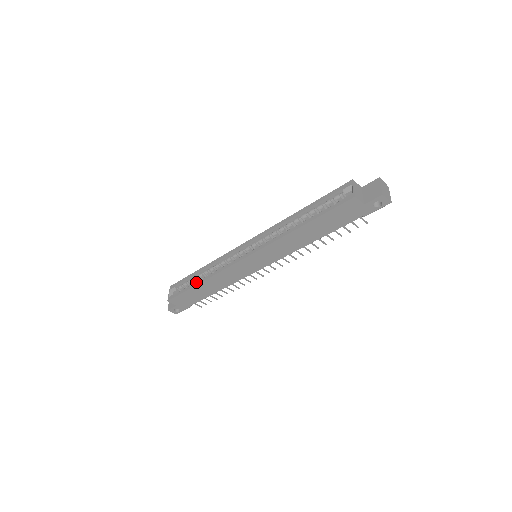
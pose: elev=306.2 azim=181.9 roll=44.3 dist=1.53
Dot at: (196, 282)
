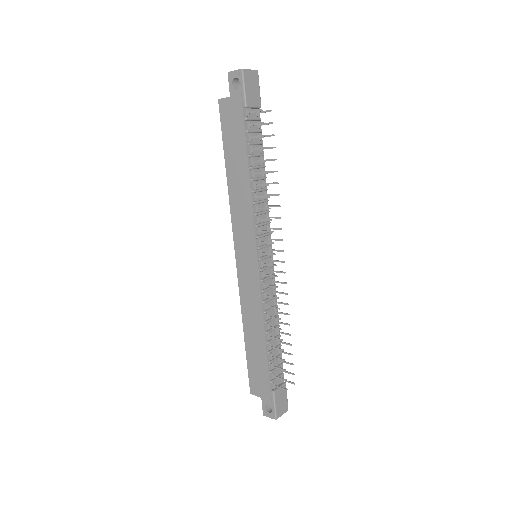
Dot at: occluded
